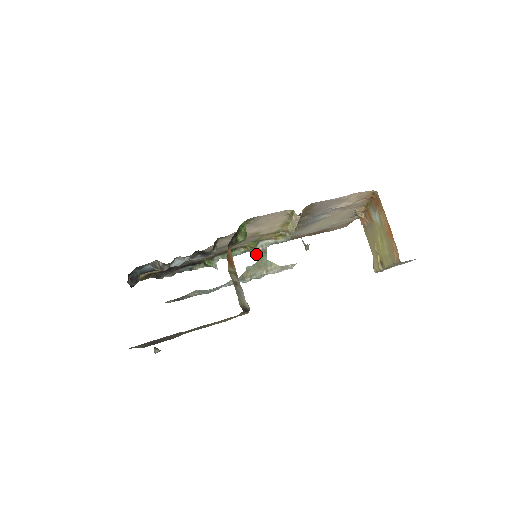
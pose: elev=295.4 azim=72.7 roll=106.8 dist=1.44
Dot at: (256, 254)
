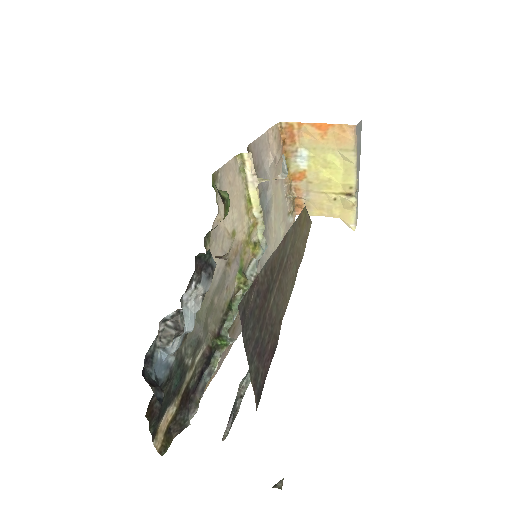
Dot at: occluded
